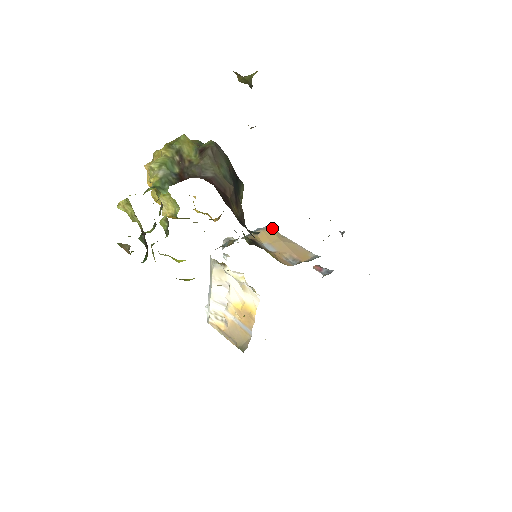
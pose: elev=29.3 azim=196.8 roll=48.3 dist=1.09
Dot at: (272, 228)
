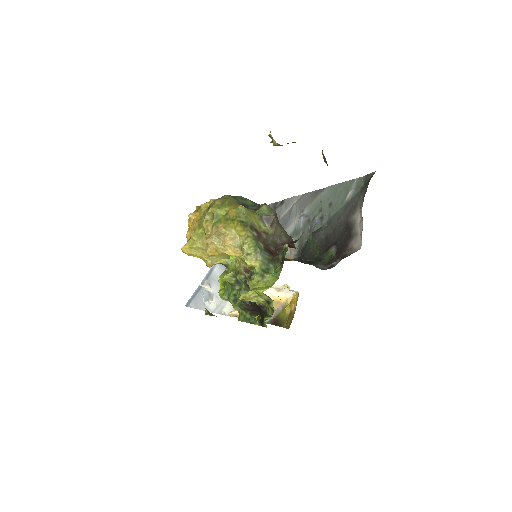
Dot at: occluded
